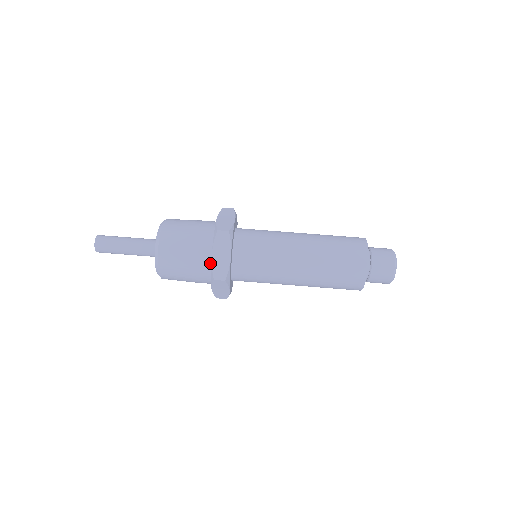
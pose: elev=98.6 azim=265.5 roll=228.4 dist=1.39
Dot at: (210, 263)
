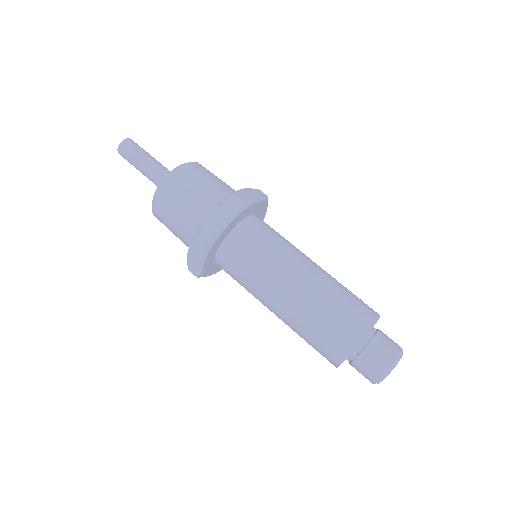
Dot at: occluded
